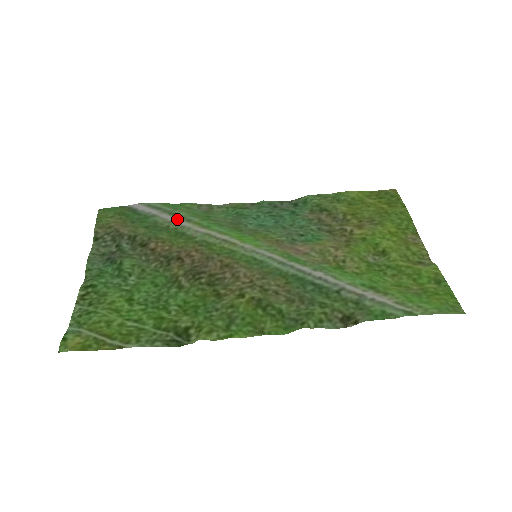
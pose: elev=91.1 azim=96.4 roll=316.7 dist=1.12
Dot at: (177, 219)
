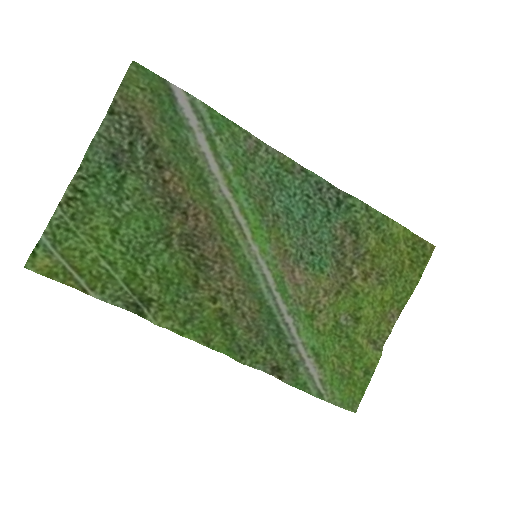
Dot at: (211, 154)
